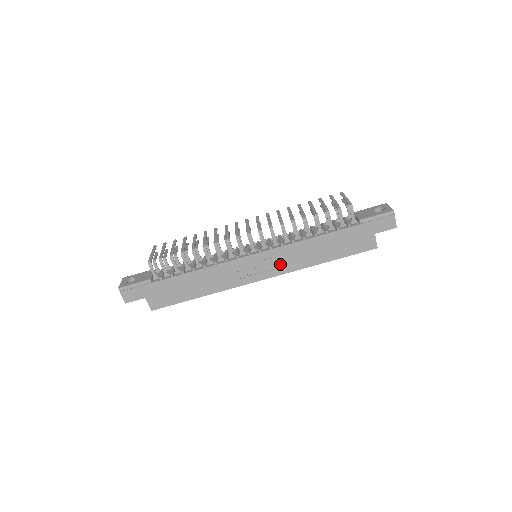
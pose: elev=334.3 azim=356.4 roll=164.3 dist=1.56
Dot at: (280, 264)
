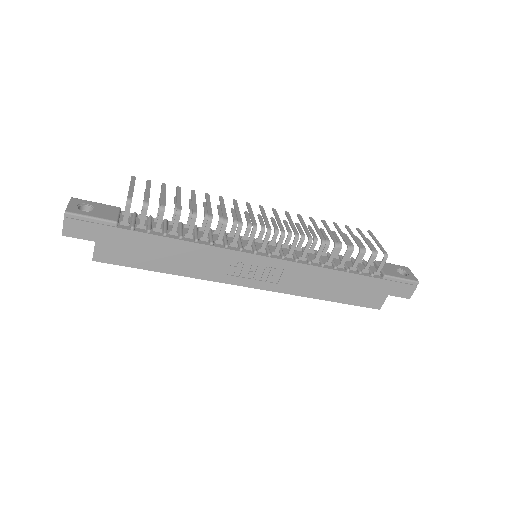
Dot at: (281, 280)
